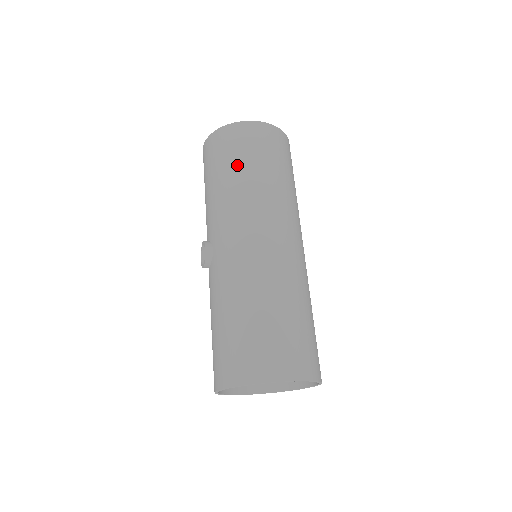
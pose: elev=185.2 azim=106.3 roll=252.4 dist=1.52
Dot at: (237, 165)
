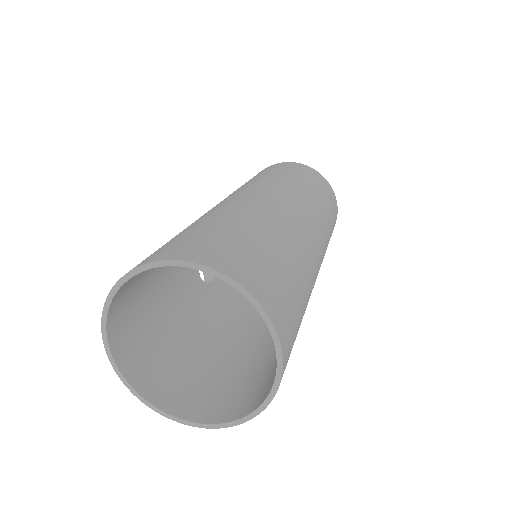
Dot at: occluded
